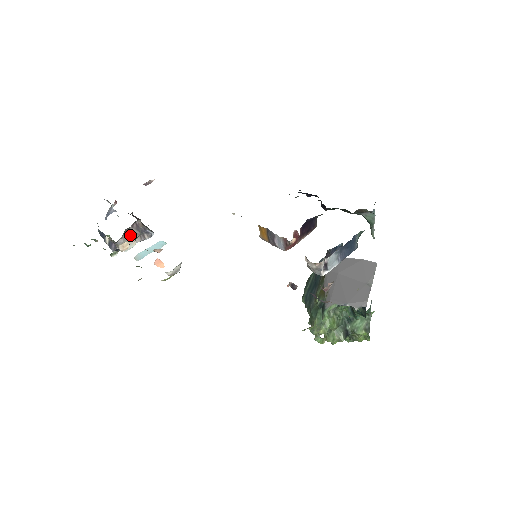
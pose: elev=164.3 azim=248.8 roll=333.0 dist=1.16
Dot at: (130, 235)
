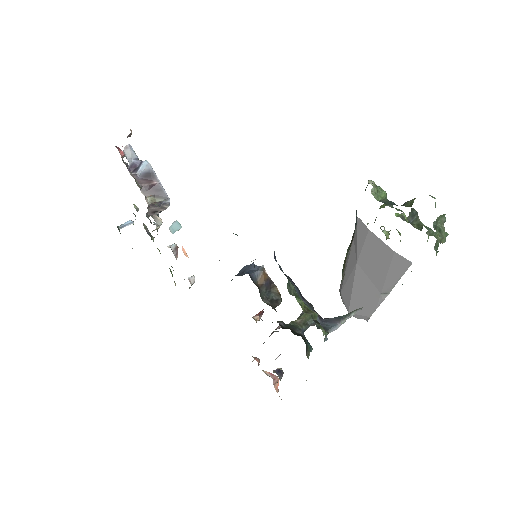
Dot at: (153, 212)
